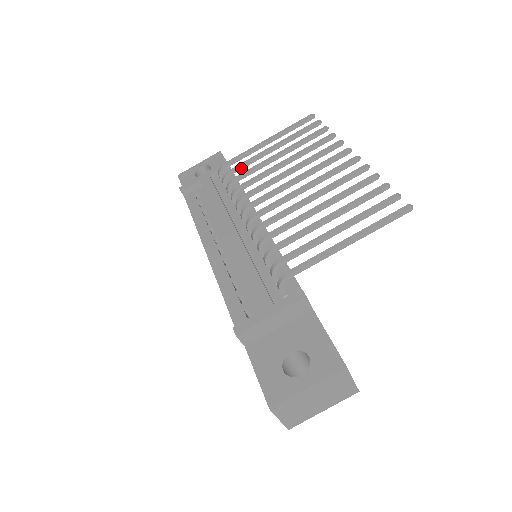
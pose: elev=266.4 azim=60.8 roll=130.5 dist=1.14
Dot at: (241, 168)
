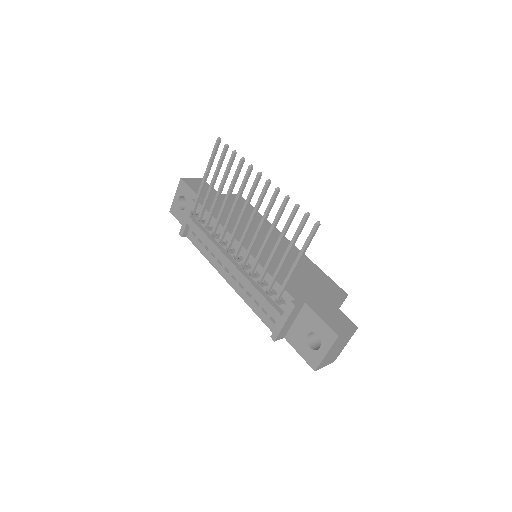
Dot at: (204, 210)
